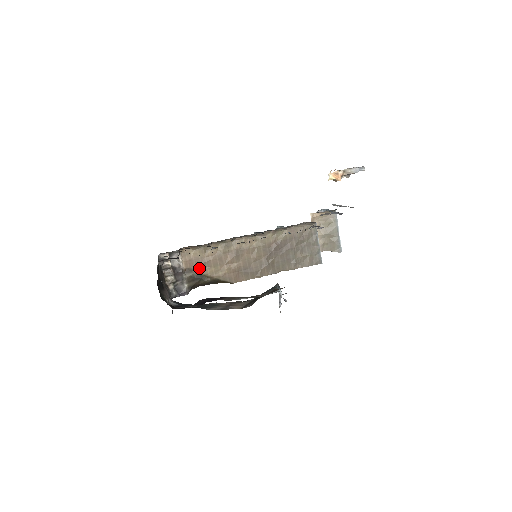
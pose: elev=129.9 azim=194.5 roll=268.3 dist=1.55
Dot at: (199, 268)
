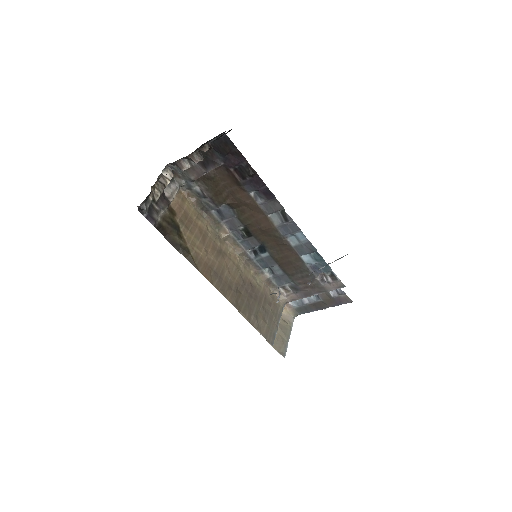
Dot at: (182, 221)
